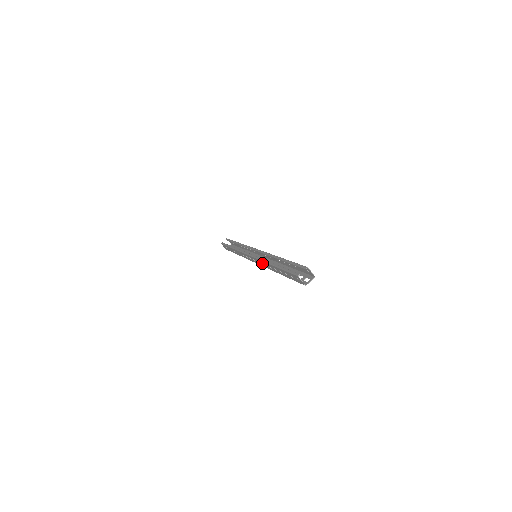
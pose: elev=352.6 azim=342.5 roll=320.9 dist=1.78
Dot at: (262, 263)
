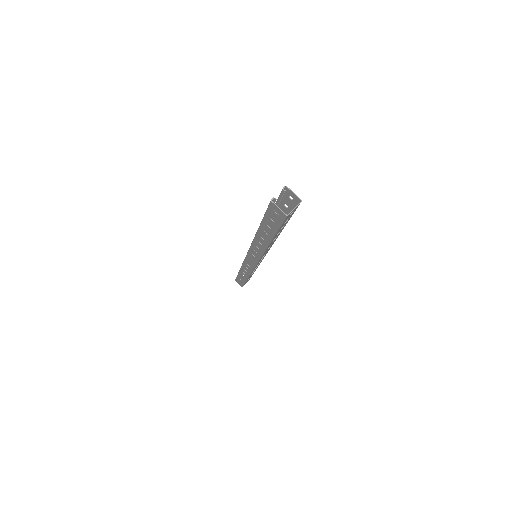
Dot at: (255, 250)
